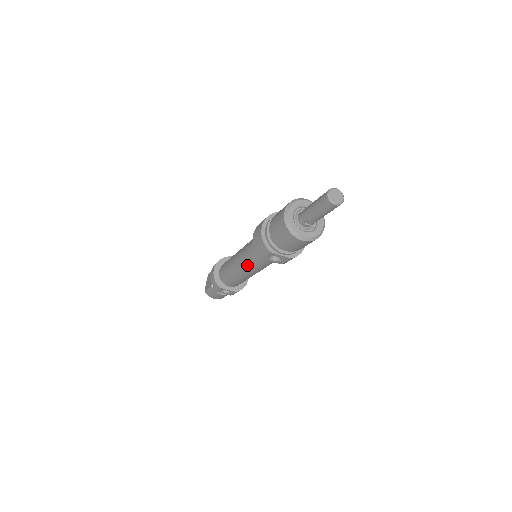
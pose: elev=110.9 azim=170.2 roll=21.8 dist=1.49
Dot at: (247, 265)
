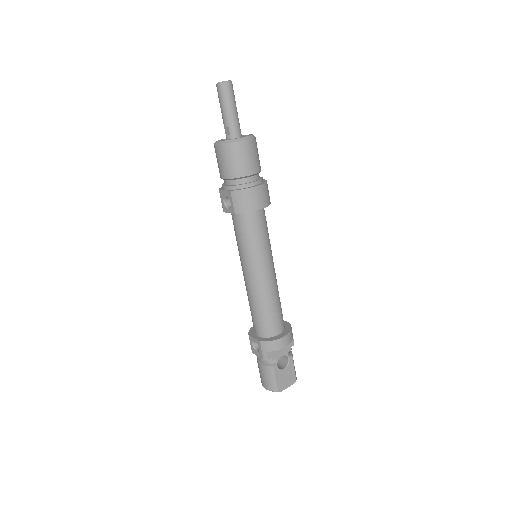
Dot at: (240, 257)
